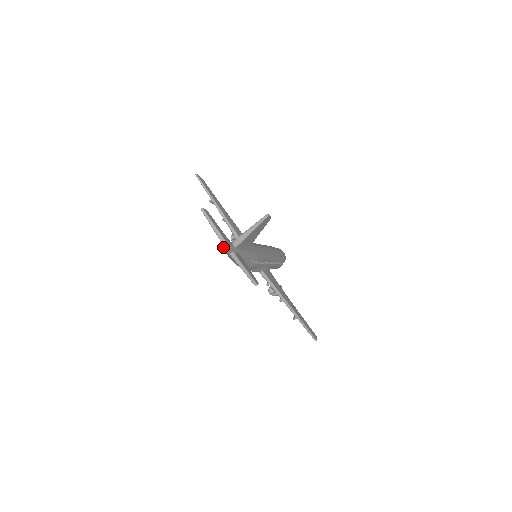
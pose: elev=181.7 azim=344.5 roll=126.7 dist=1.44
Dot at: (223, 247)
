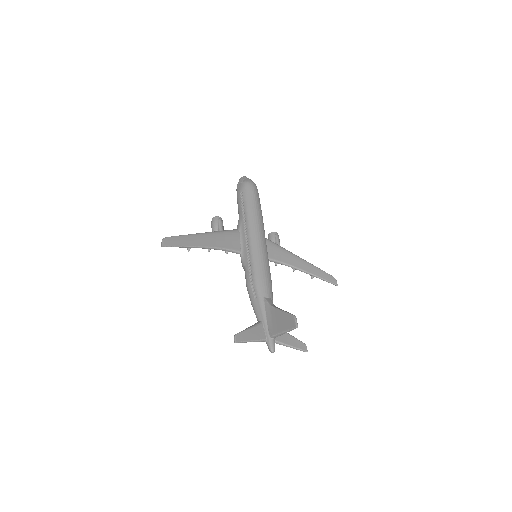
Dot at: occluded
